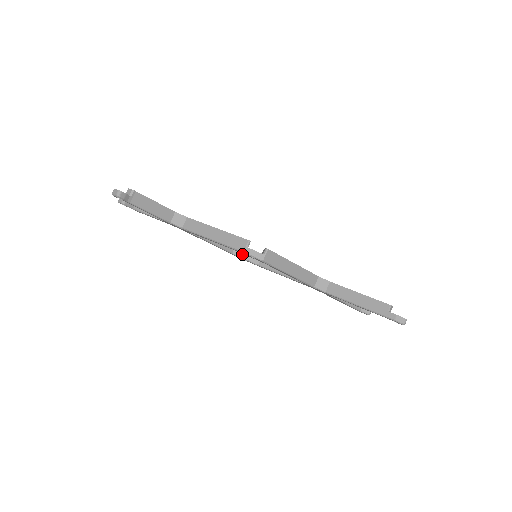
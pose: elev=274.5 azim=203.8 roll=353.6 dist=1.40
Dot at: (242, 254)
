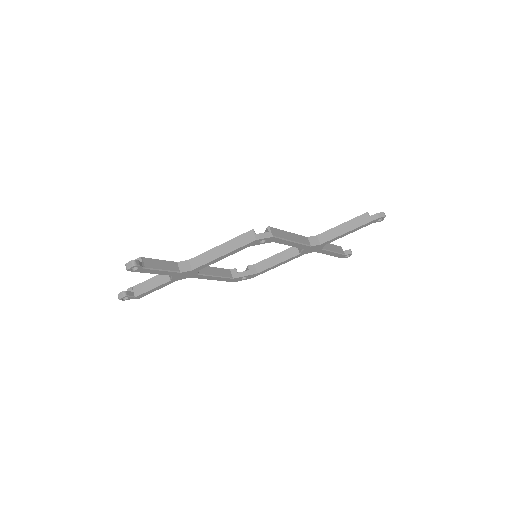
Dot at: (240, 273)
